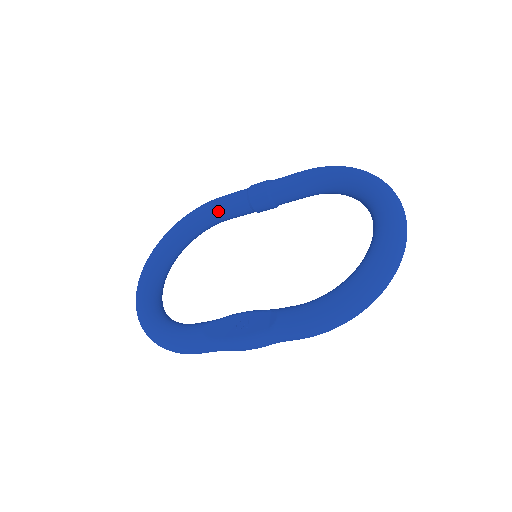
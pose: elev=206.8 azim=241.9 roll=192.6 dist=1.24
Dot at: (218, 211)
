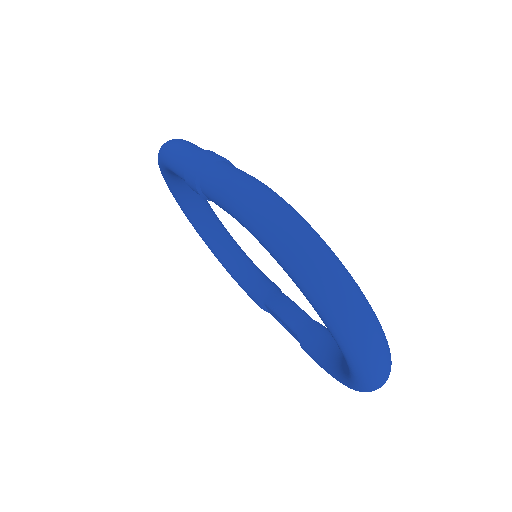
Dot at: occluded
